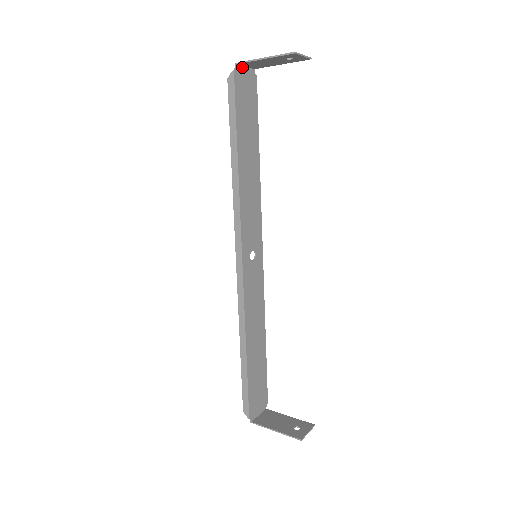
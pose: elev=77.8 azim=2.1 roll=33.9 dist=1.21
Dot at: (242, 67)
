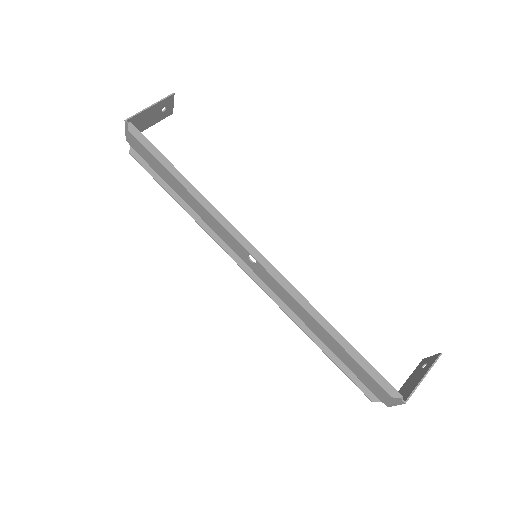
Dot at: (127, 128)
